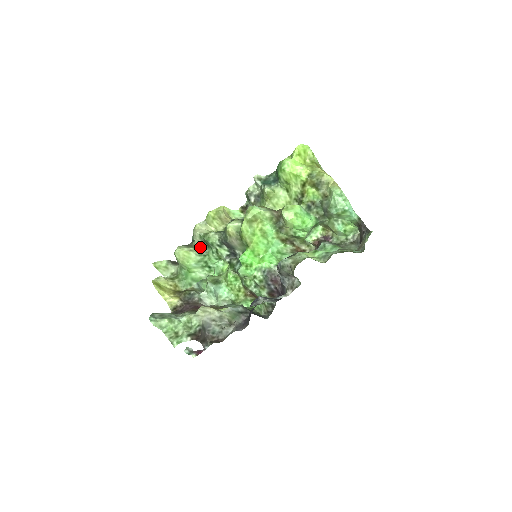
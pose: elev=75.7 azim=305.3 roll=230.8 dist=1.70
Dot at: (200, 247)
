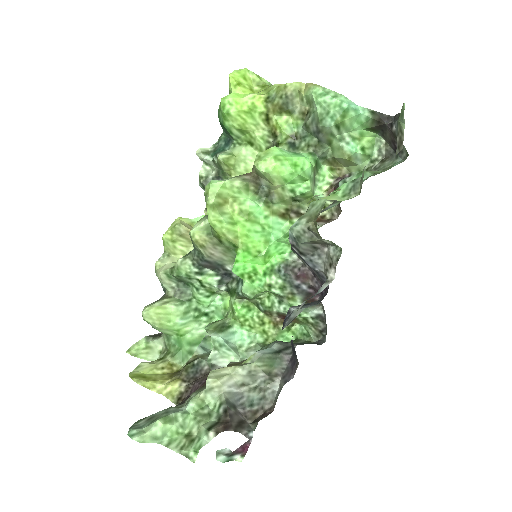
Dot at: (177, 292)
